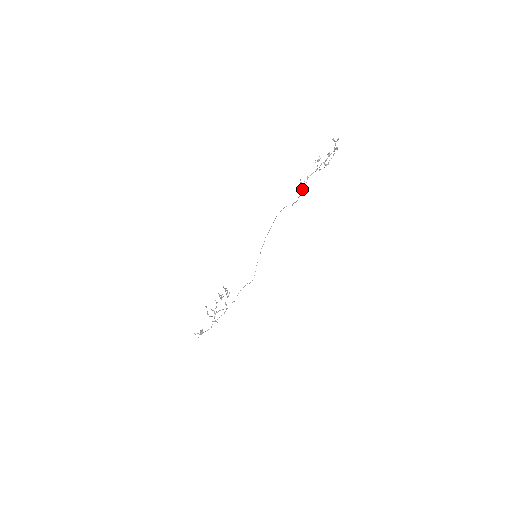
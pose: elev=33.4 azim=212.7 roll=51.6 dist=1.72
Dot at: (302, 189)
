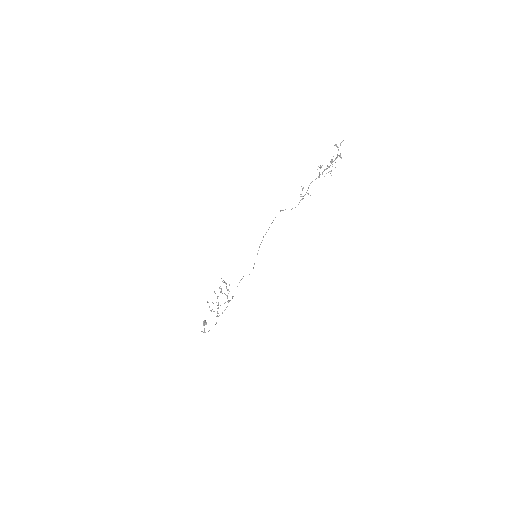
Dot at: (303, 196)
